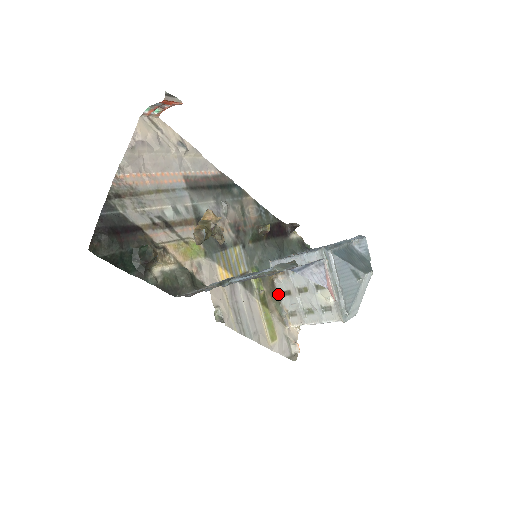
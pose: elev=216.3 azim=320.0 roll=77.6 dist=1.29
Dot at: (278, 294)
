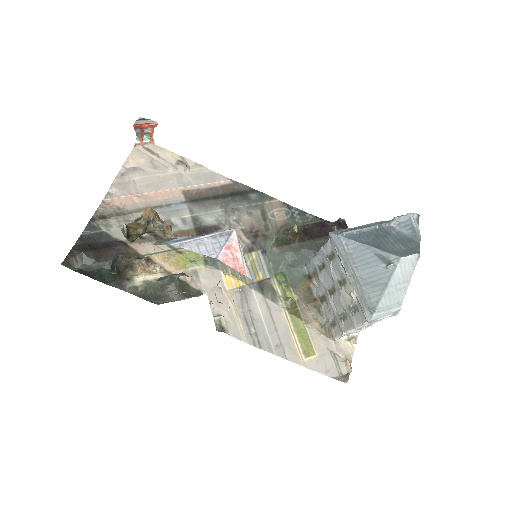
Dot at: (316, 301)
